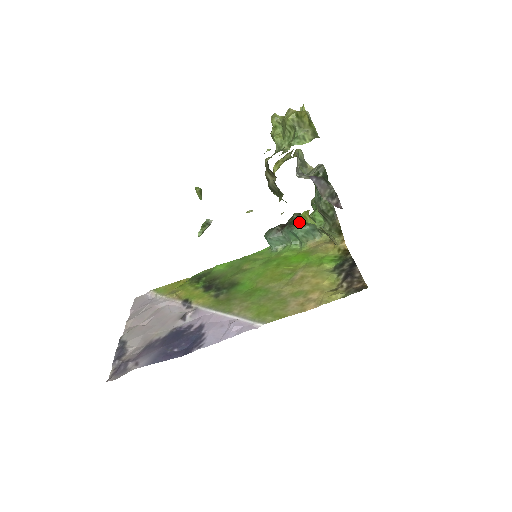
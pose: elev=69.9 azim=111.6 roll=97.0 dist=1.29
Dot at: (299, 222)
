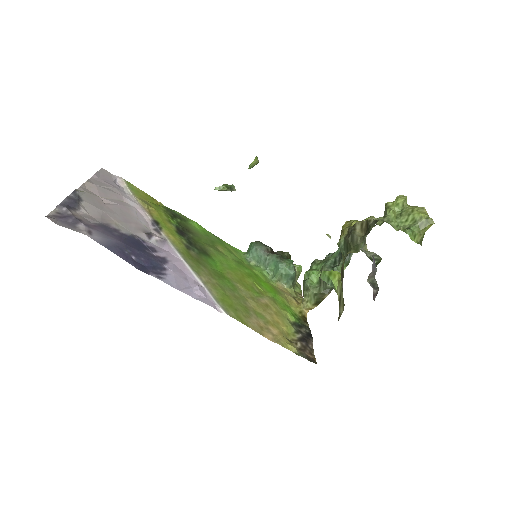
Dot at: (324, 273)
